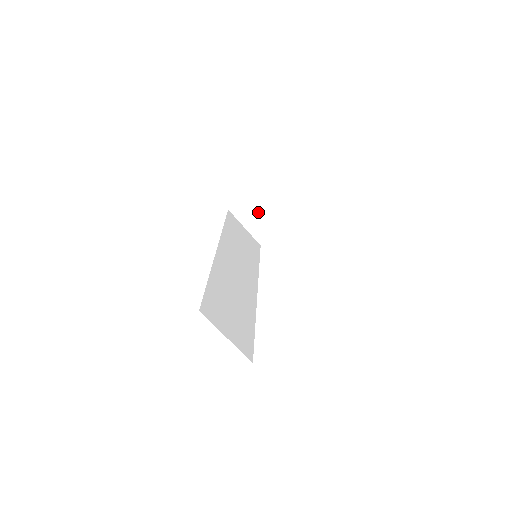
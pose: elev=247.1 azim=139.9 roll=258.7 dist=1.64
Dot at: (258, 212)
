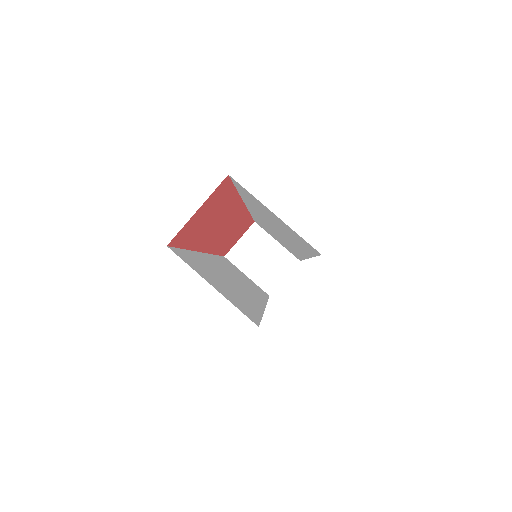
Dot at: (260, 254)
